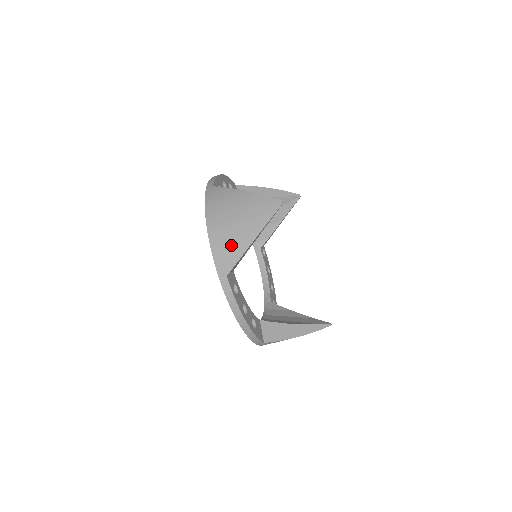
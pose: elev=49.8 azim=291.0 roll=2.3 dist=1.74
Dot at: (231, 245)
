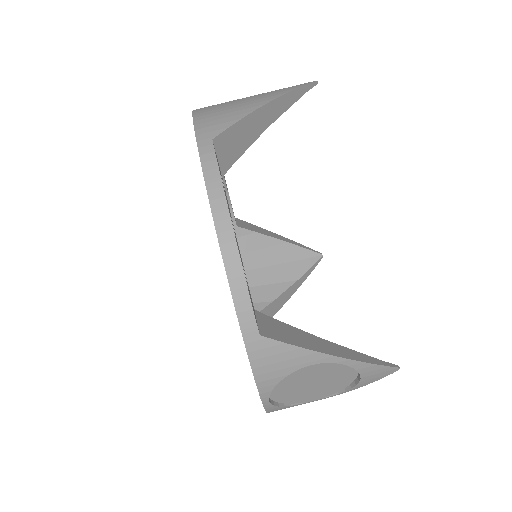
Dot at: (229, 110)
